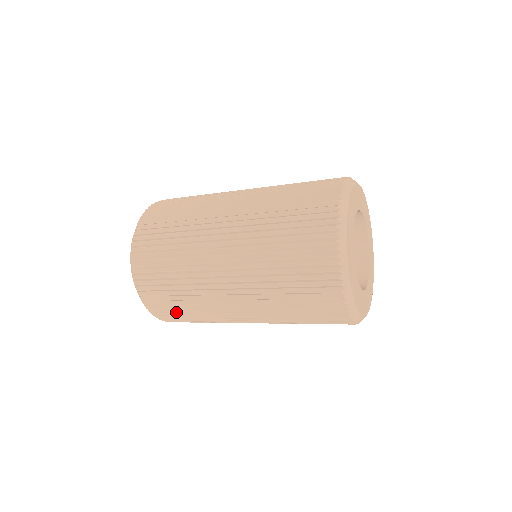
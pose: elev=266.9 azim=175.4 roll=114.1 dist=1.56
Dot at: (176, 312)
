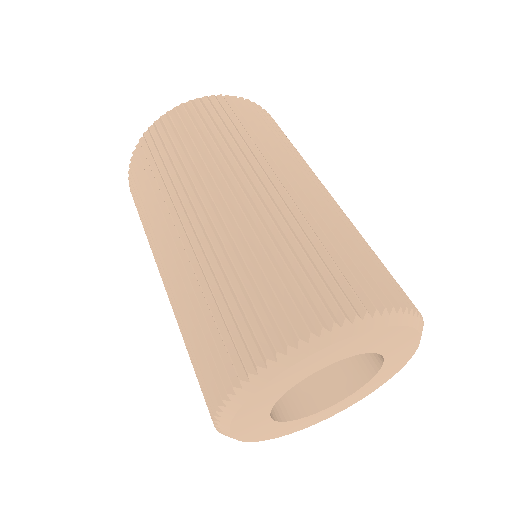
Dot at: (138, 205)
